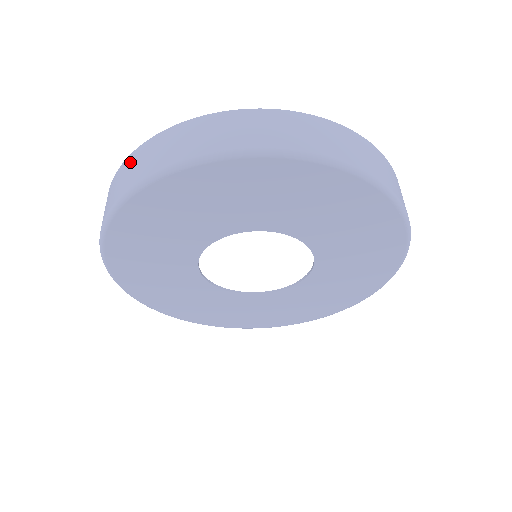
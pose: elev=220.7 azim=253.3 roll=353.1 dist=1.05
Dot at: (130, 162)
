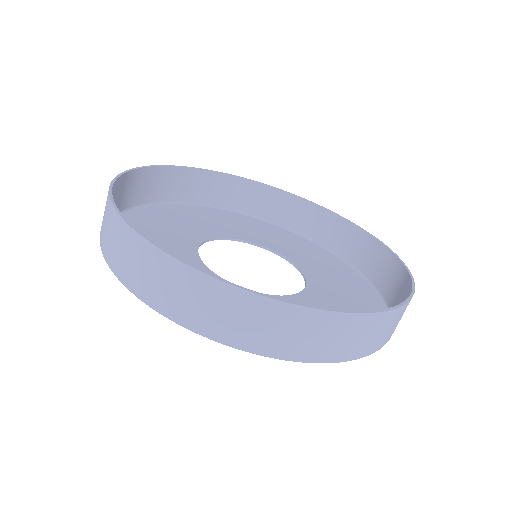
Dot at: (270, 314)
